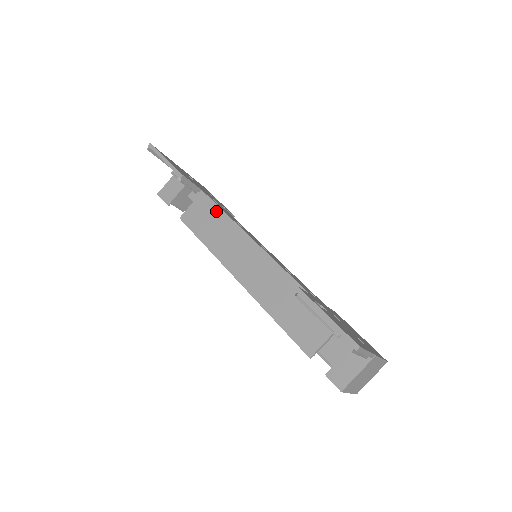
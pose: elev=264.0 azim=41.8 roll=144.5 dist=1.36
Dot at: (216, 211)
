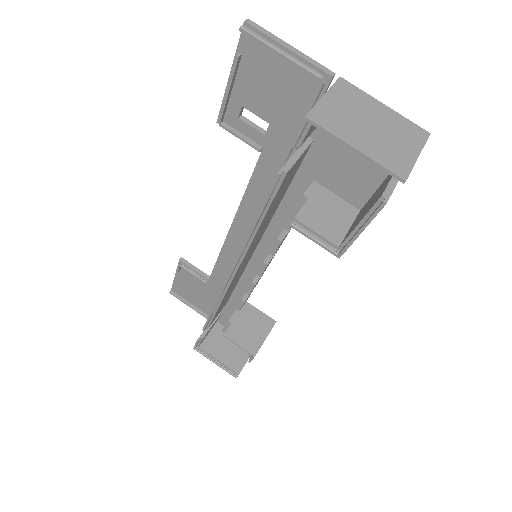
Dot at: (225, 280)
